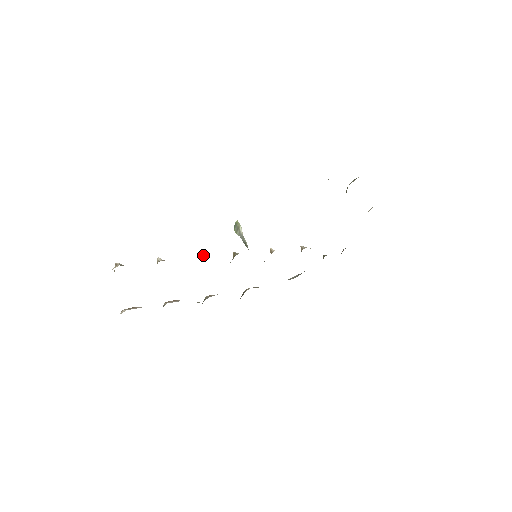
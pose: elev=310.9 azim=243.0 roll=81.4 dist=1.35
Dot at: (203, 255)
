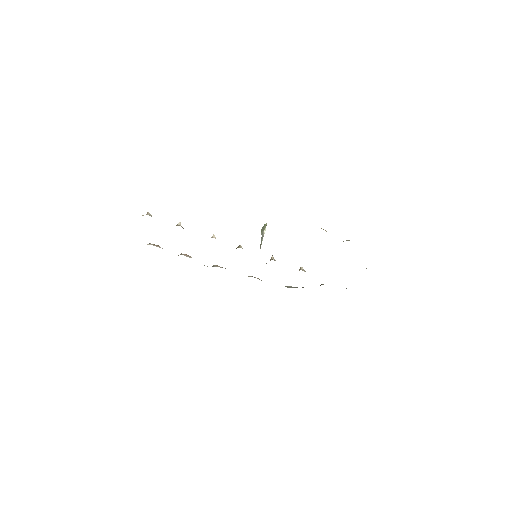
Dot at: (213, 236)
